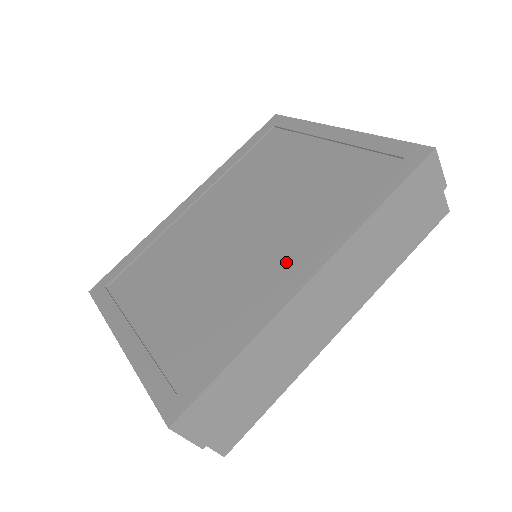
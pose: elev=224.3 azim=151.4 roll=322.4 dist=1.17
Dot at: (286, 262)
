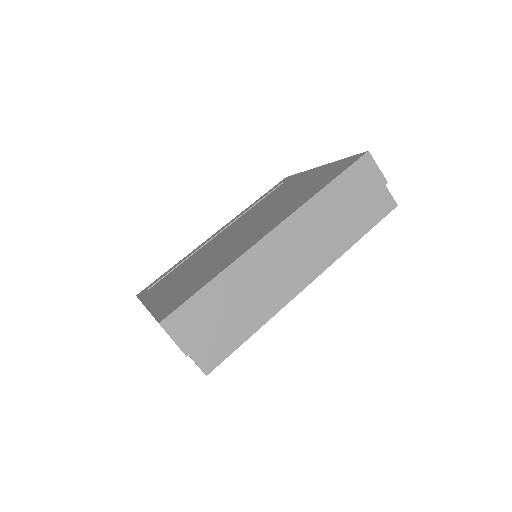
Dot at: (262, 231)
